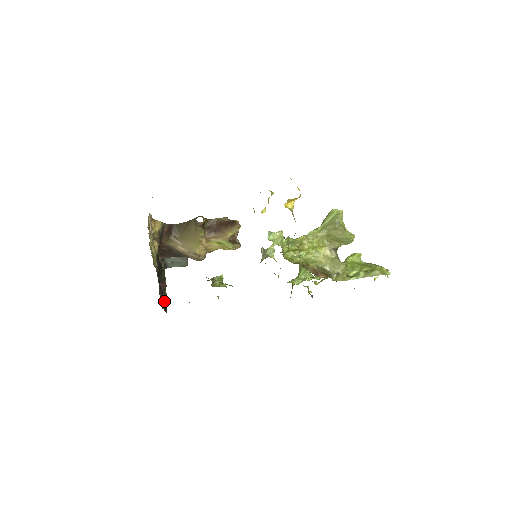
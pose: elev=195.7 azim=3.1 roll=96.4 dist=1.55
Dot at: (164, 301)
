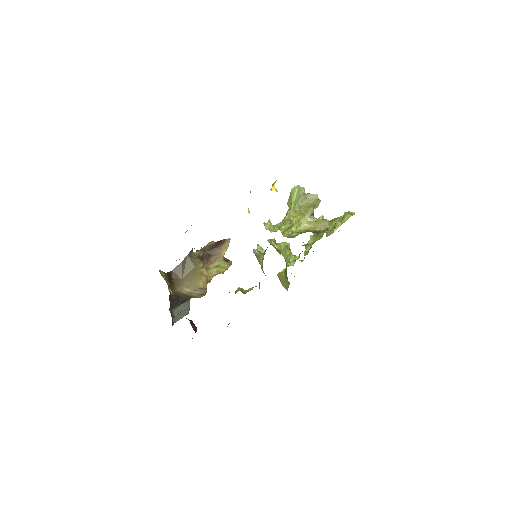
Dot at: occluded
